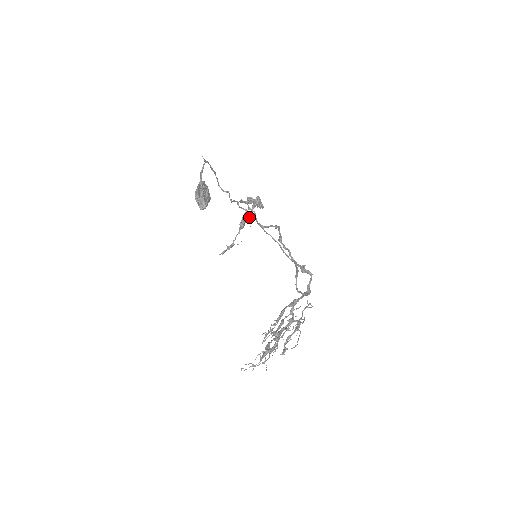
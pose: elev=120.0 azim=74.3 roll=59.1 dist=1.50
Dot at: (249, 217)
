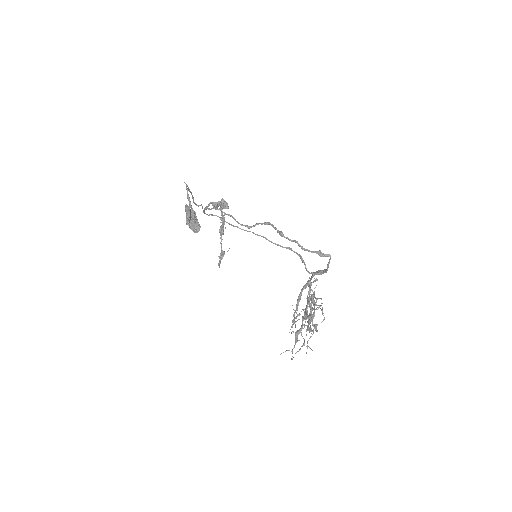
Dot at: occluded
